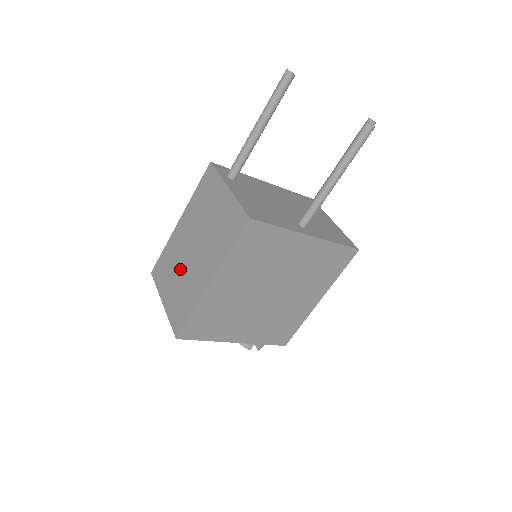
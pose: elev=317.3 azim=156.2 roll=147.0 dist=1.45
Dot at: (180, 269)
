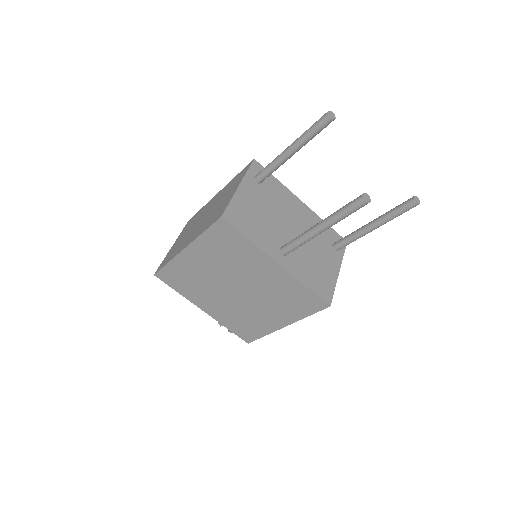
Dot at: (191, 228)
